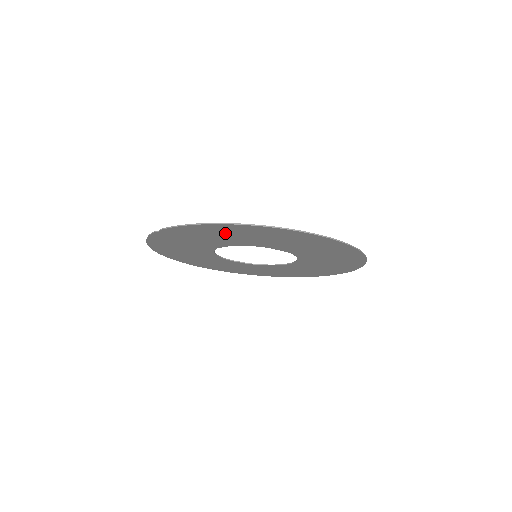
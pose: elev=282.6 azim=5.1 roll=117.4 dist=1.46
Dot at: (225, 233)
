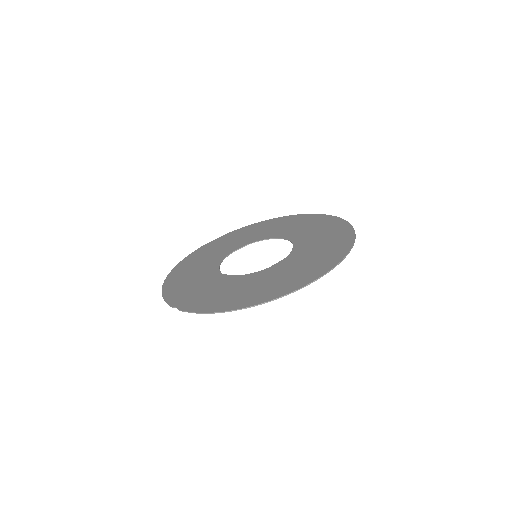
Dot at: (235, 296)
